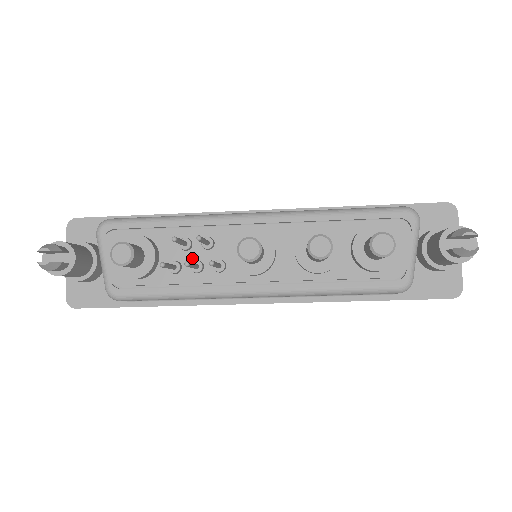
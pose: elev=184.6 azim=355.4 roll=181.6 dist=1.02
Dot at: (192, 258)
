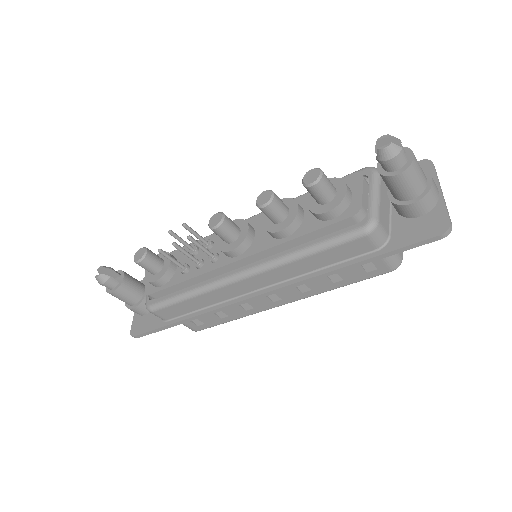
Dot at: occluded
